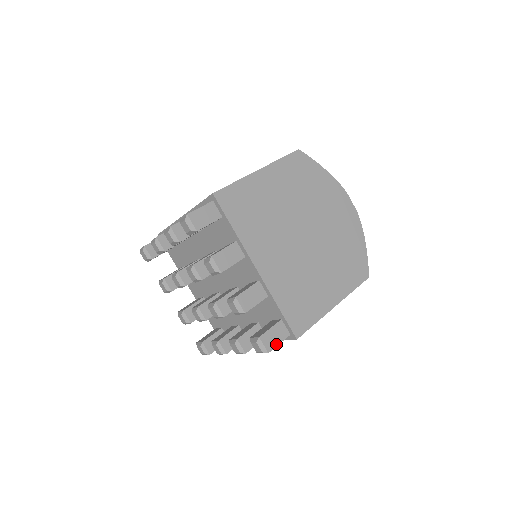
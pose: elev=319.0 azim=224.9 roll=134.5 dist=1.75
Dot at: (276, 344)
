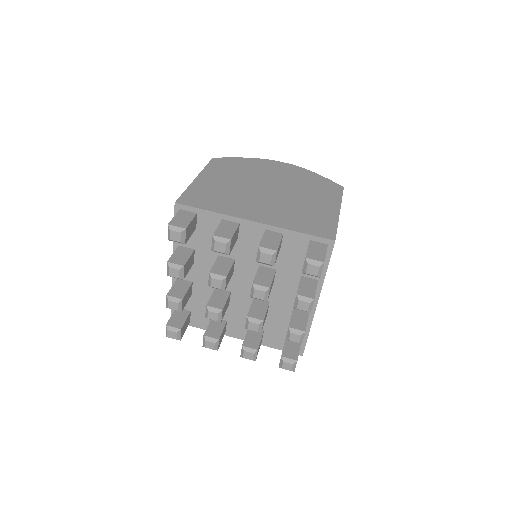
Dot at: occluded
